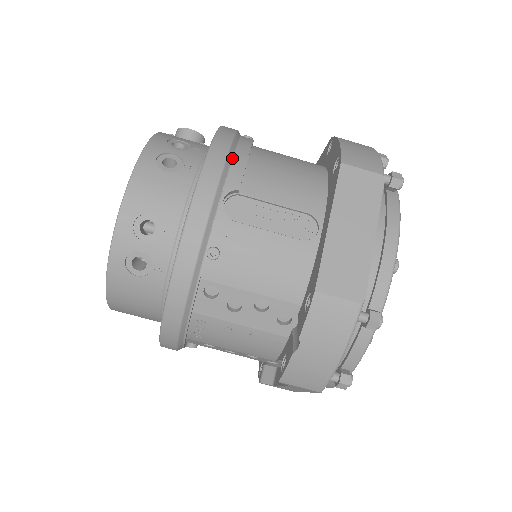
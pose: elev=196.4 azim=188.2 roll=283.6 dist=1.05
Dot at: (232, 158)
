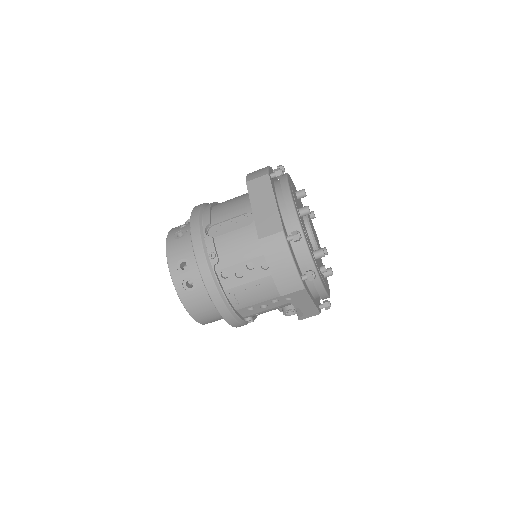
Dot at: (202, 214)
